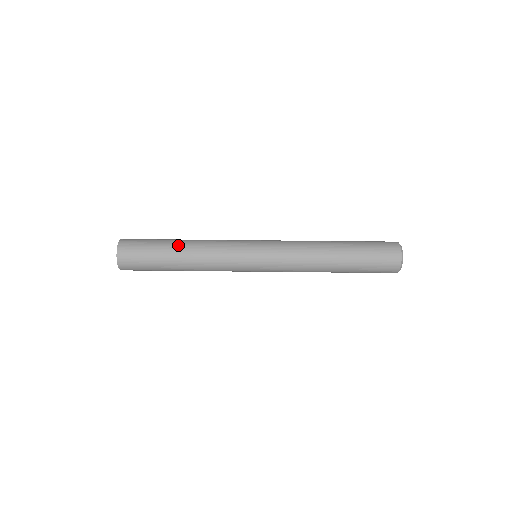
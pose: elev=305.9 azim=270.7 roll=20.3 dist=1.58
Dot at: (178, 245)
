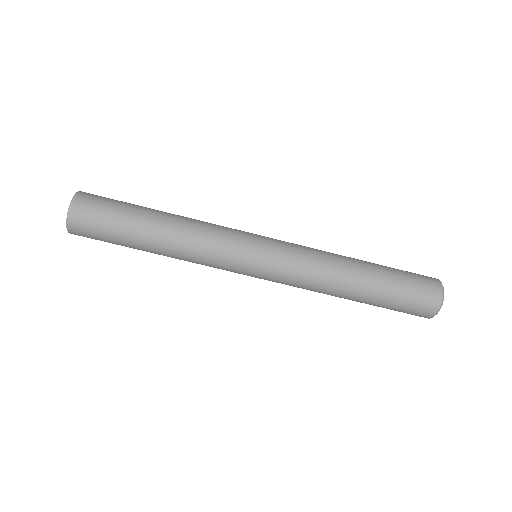
Dot at: (150, 252)
